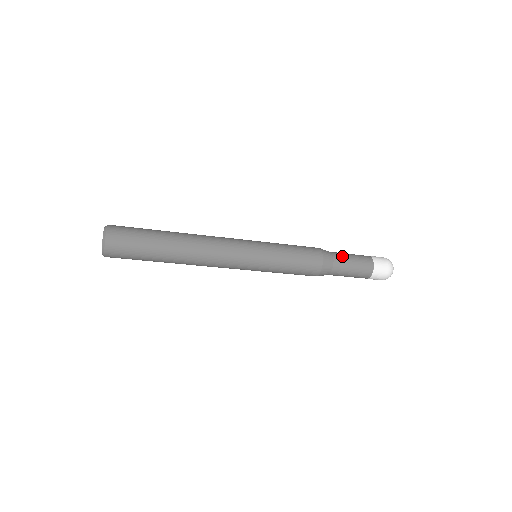
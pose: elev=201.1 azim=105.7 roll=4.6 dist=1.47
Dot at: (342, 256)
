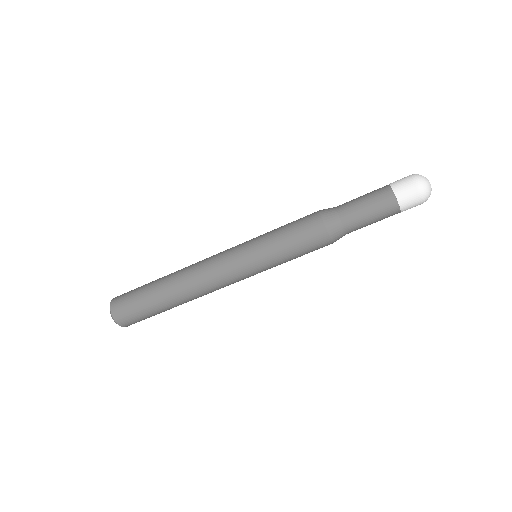
Dot at: occluded
